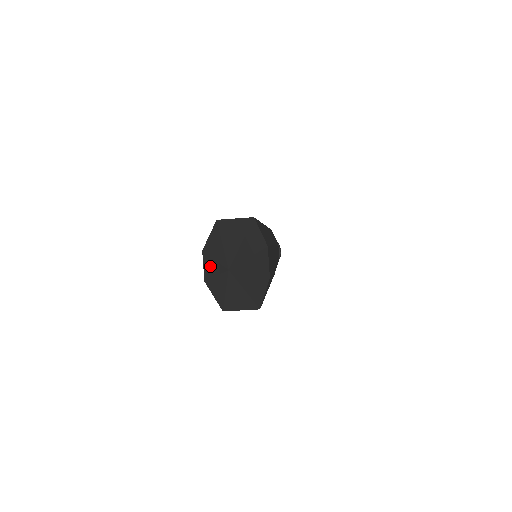
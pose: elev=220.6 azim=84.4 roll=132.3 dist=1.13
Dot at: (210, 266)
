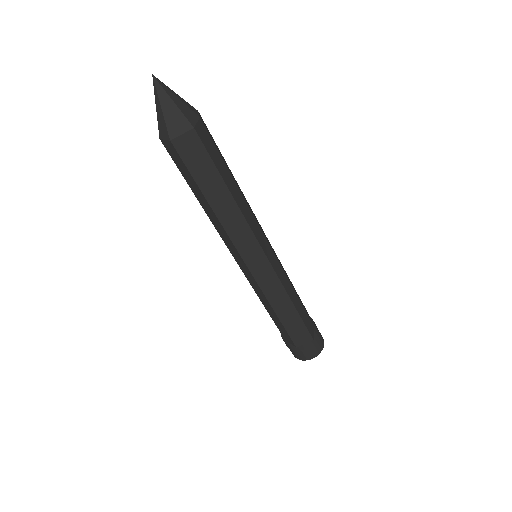
Dot at: (157, 116)
